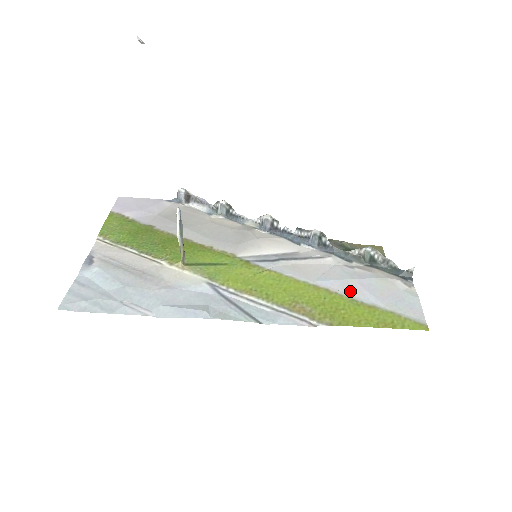
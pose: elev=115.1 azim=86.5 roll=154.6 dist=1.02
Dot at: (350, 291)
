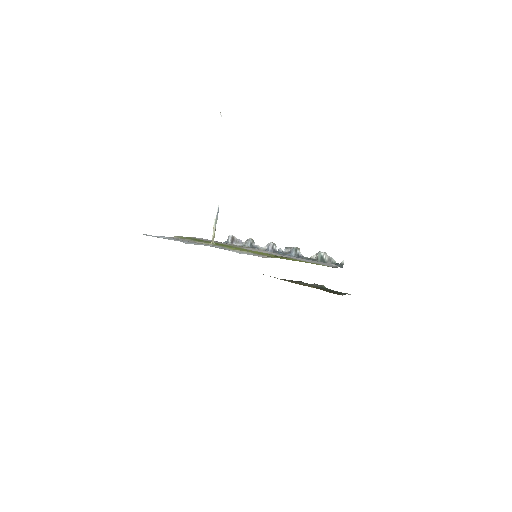
Dot at: (298, 259)
